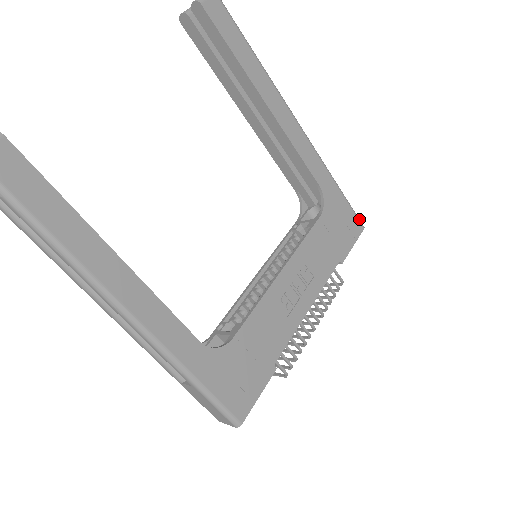
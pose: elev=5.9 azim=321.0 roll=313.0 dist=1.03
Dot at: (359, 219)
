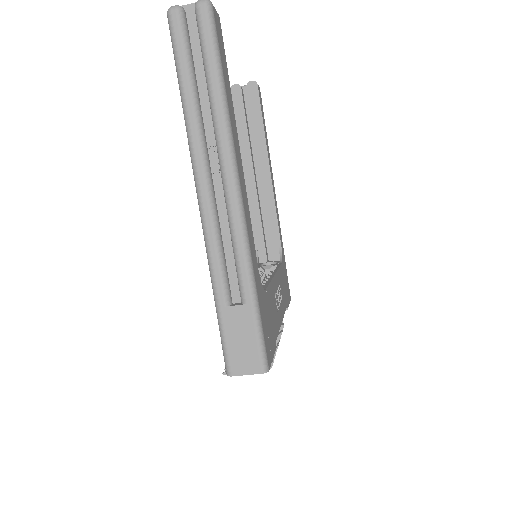
Dot at: (289, 290)
